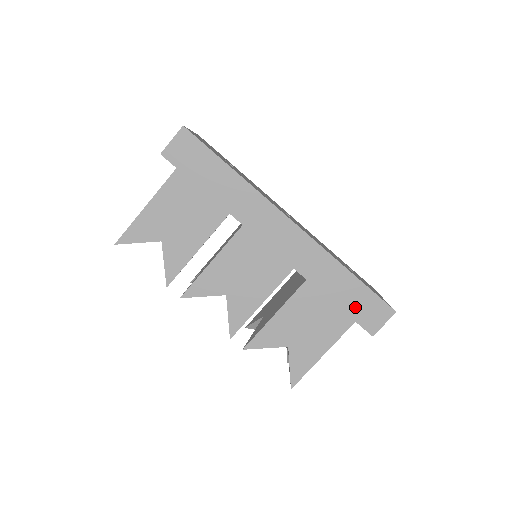
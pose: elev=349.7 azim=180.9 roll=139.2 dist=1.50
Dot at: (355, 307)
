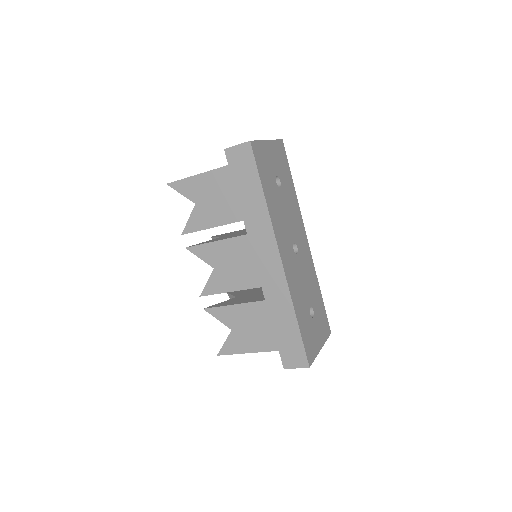
Dot at: (285, 343)
